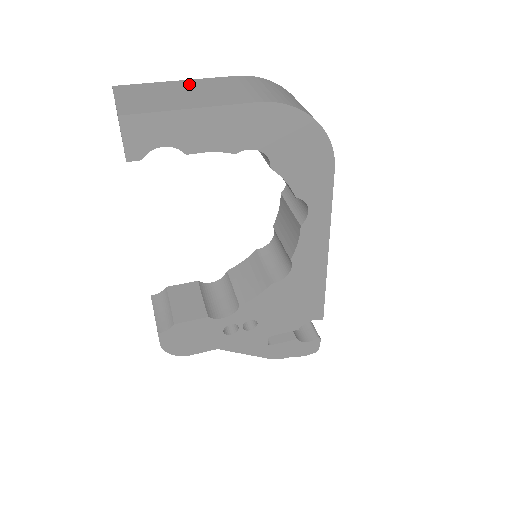
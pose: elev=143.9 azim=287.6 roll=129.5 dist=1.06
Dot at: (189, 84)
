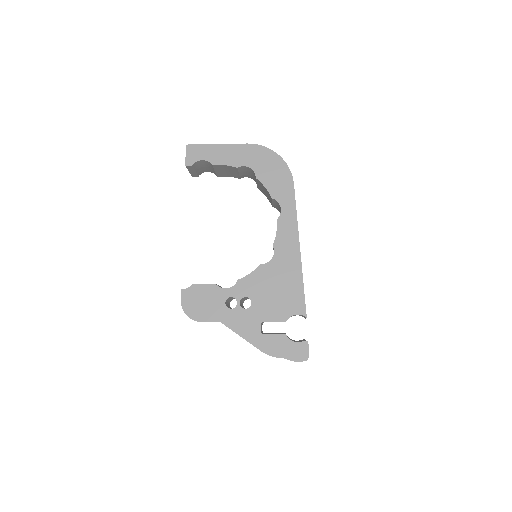
Dot at: occluded
